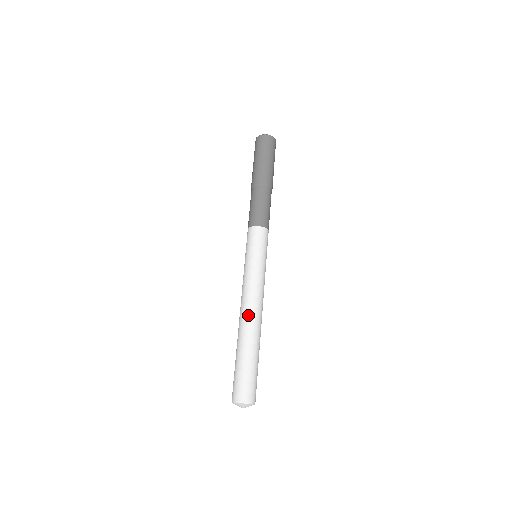
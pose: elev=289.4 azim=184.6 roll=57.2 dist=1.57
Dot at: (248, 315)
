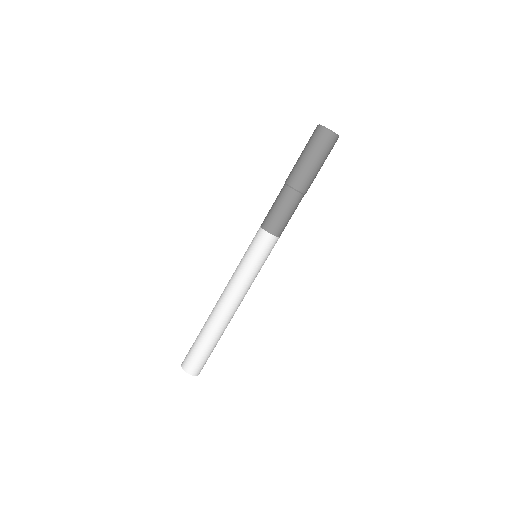
Dot at: (219, 308)
